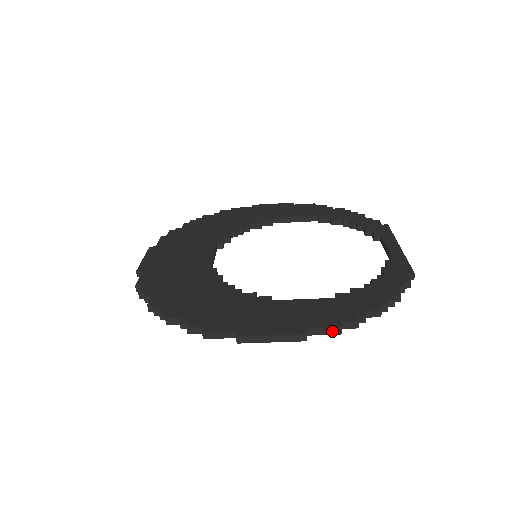
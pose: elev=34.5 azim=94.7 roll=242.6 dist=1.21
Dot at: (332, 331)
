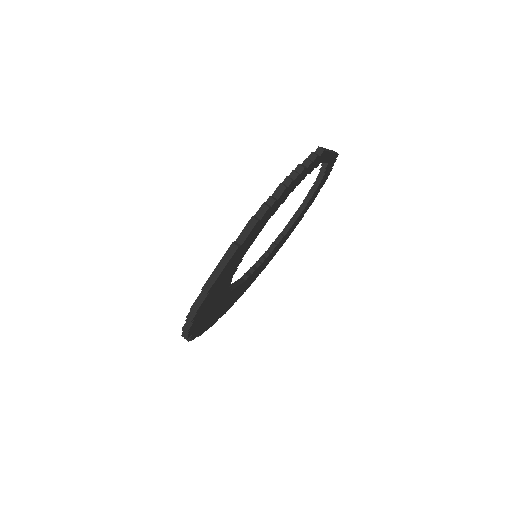
Dot at: (250, 226)
